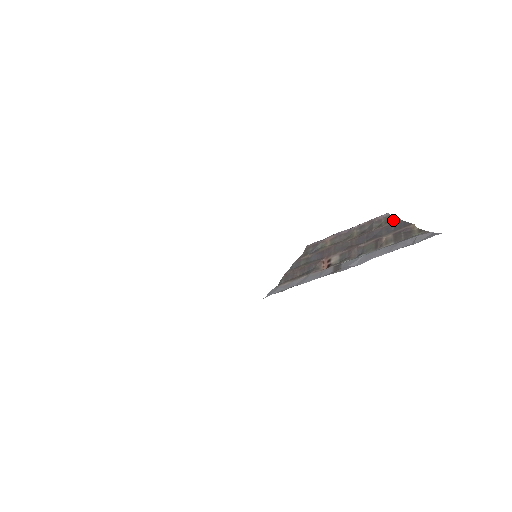
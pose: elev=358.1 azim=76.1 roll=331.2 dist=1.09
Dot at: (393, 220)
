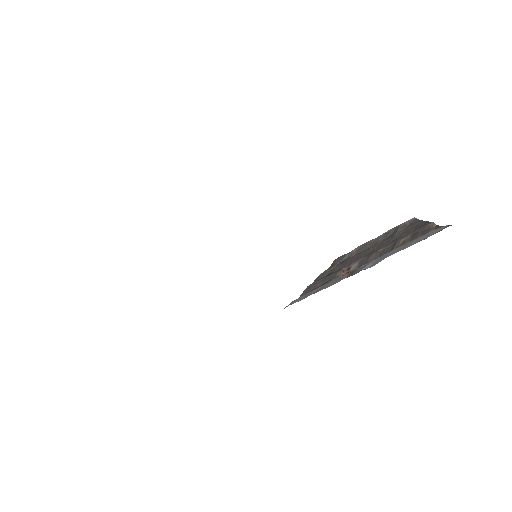
Dot at: (416, 222)
